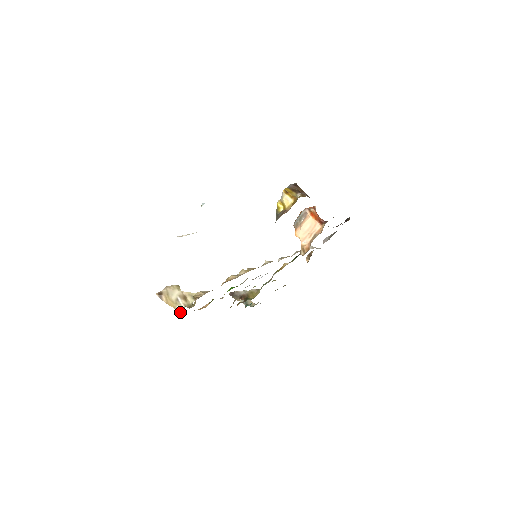
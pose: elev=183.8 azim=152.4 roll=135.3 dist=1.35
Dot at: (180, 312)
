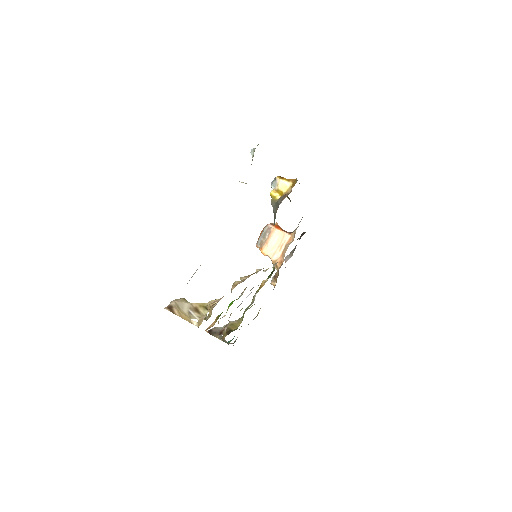
Dot at: (200, 323)
